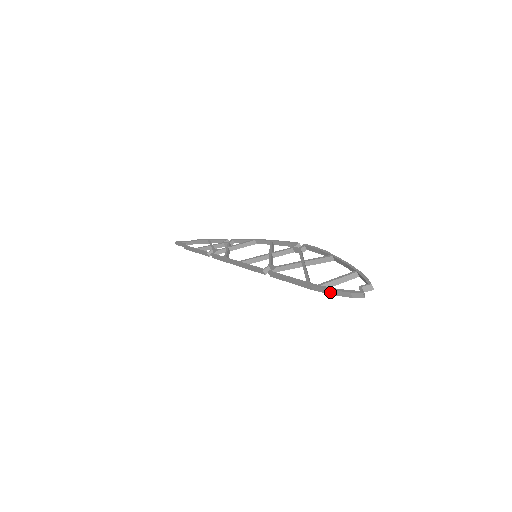
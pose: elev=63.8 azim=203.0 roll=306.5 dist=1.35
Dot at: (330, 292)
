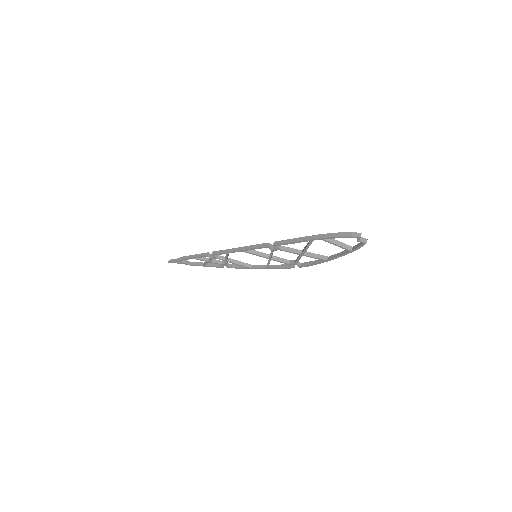
Dot at: (333, 235)
